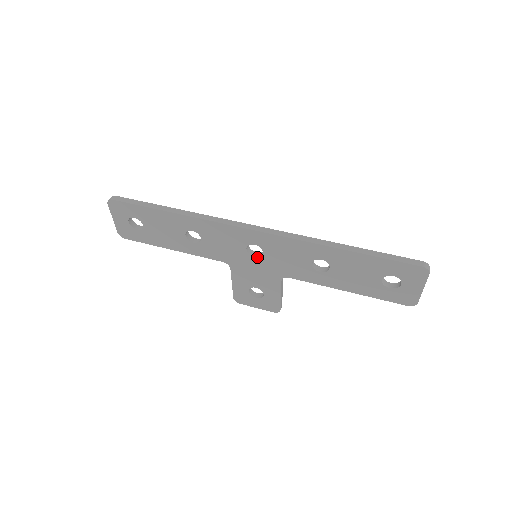
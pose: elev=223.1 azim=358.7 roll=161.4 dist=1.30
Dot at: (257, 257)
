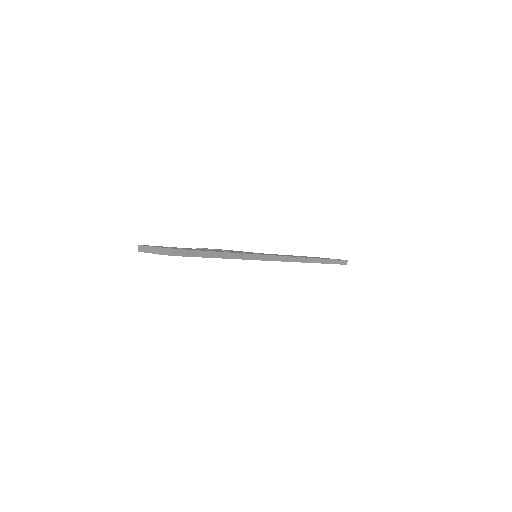
Dot at: occluded
